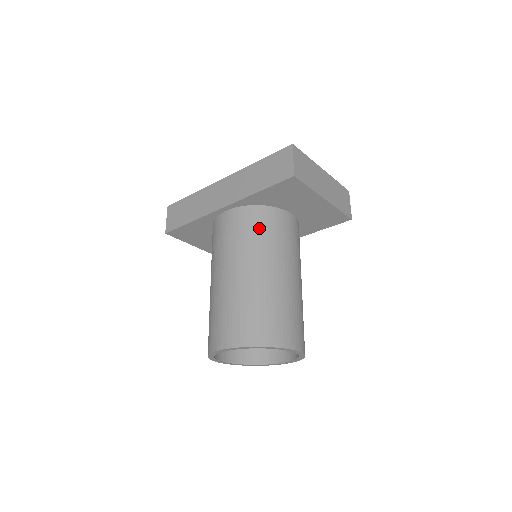
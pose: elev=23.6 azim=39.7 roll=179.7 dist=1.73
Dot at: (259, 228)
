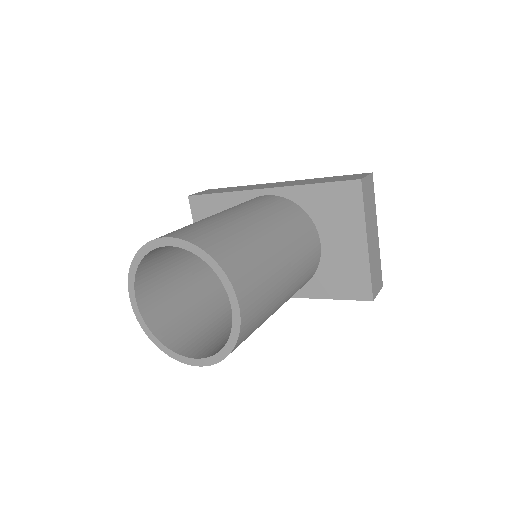
Dot at: (288, 213)
